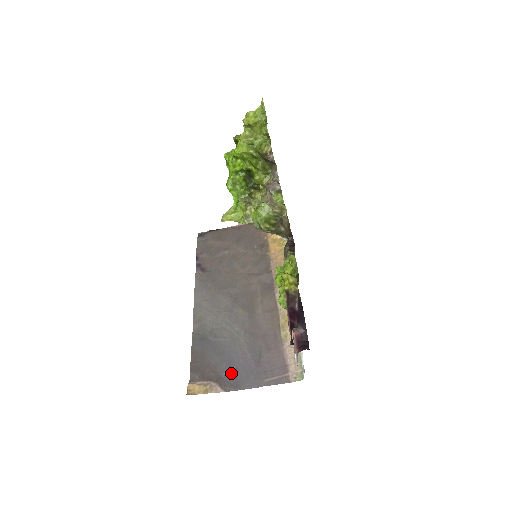
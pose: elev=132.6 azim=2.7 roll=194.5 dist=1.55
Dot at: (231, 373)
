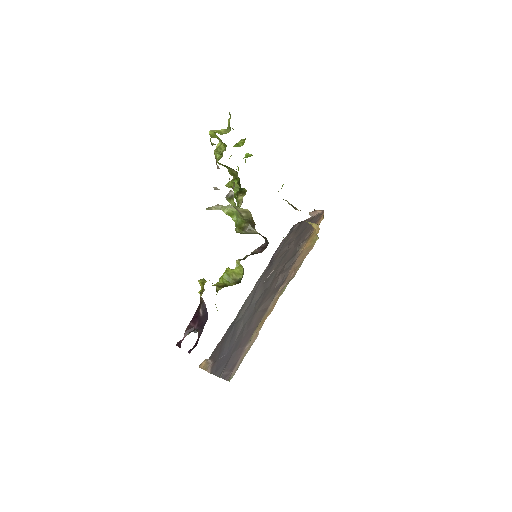
Dot at: (221, 359)
